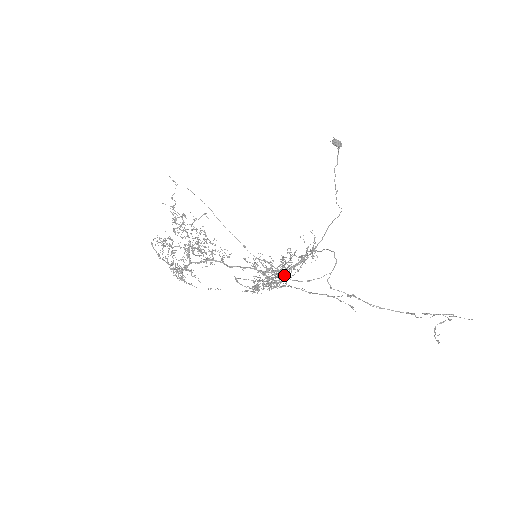
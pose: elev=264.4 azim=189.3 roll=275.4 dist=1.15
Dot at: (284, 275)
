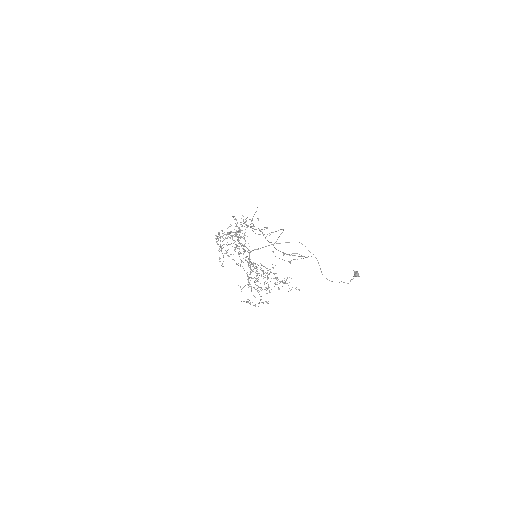
Dot at: occluded
